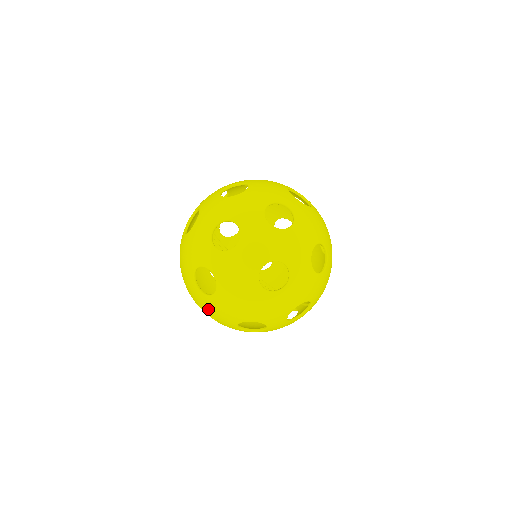
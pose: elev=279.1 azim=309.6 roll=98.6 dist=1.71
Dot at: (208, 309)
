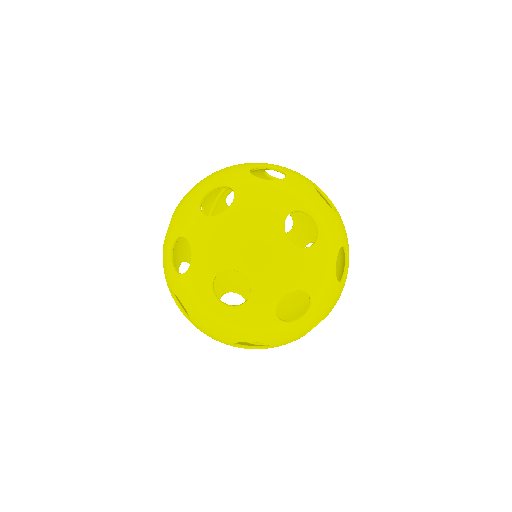
Dot at: (193, 239)
